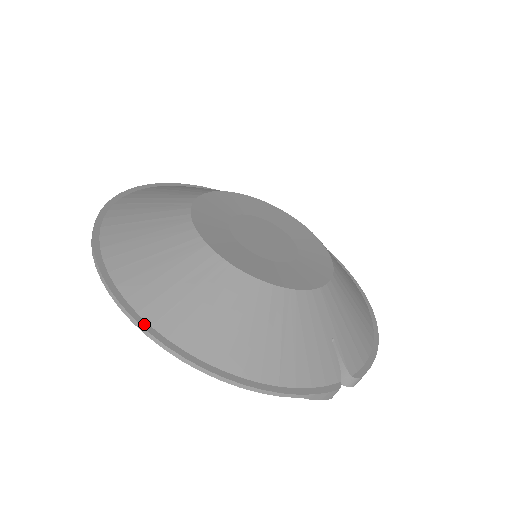
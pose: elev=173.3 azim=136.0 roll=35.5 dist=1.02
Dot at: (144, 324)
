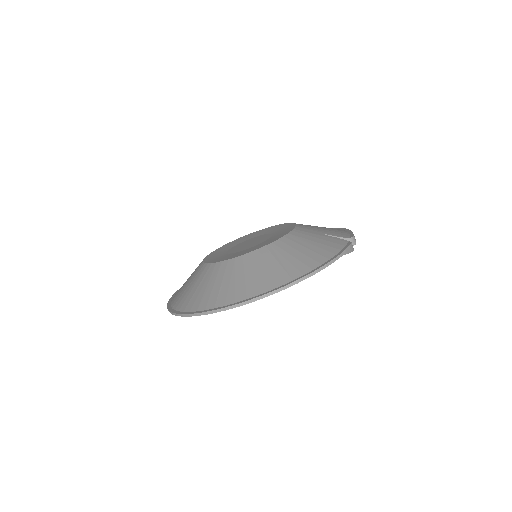
Dot at: (255, 297)
